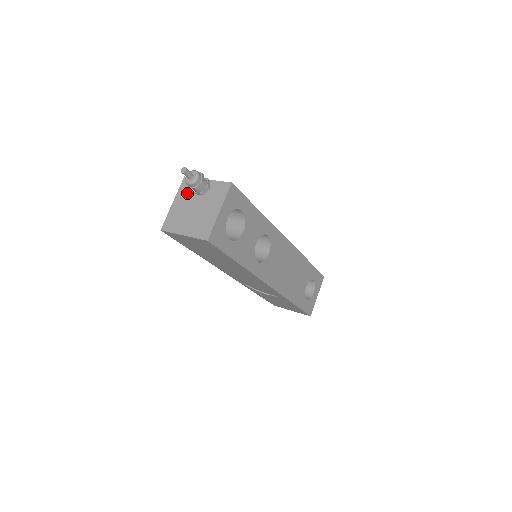
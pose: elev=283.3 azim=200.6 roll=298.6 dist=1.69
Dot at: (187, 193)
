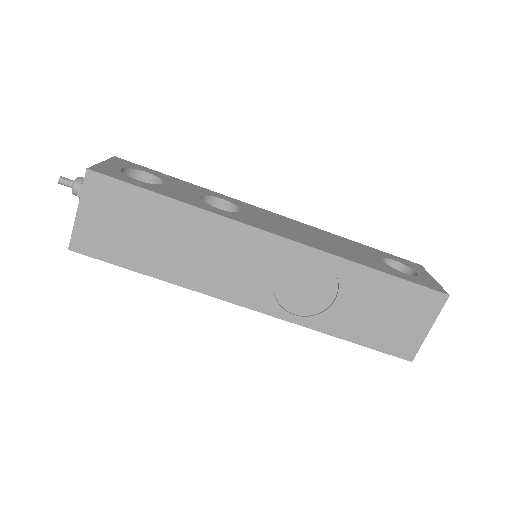
Dot at: occluded
